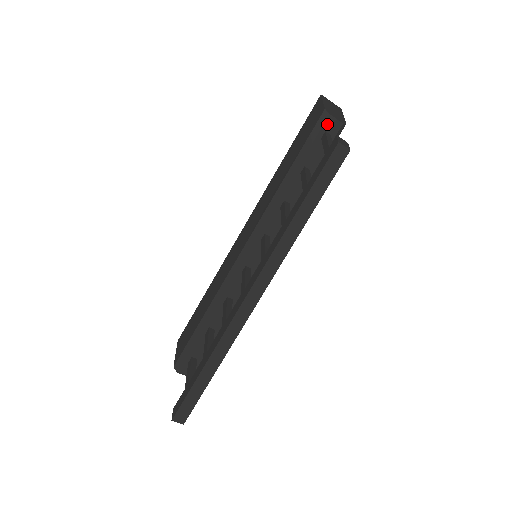
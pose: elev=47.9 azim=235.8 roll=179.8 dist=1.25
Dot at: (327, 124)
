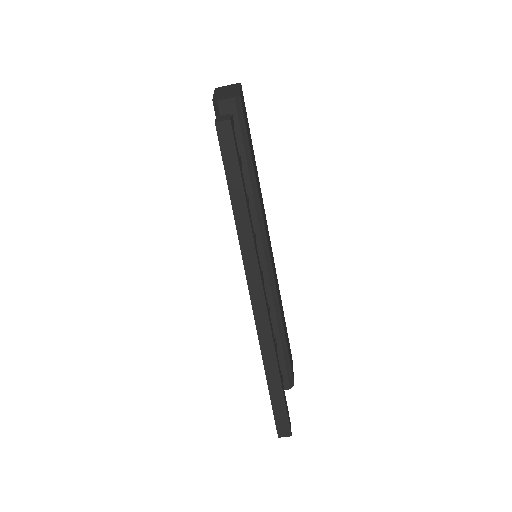
Dot at: (222, 110)
